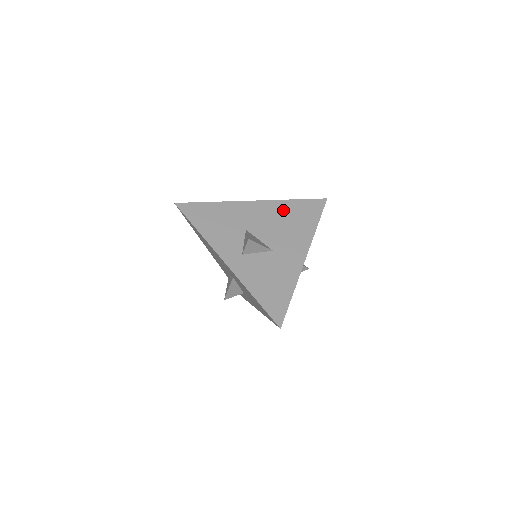
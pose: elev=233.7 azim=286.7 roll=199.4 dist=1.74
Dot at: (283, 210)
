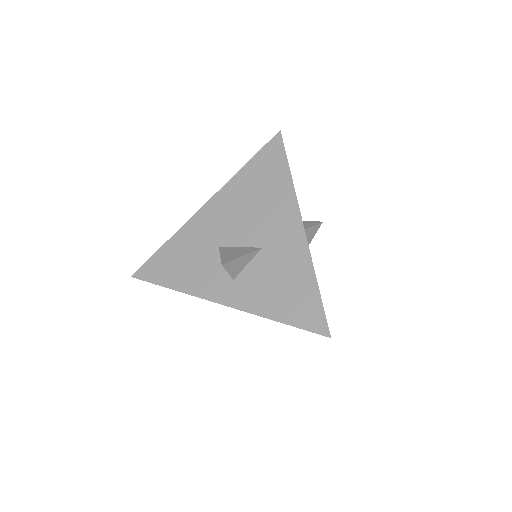
Dot at: (242, 188)
